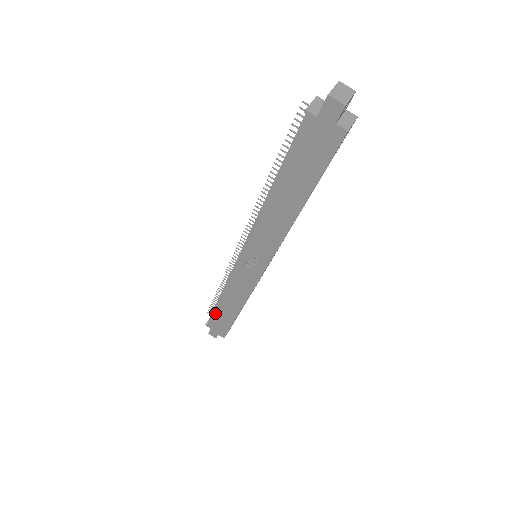
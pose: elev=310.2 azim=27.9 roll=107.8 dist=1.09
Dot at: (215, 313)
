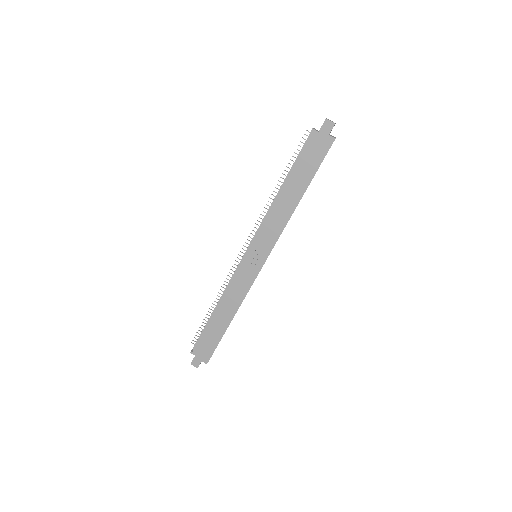
Dot at: (206, 331)
